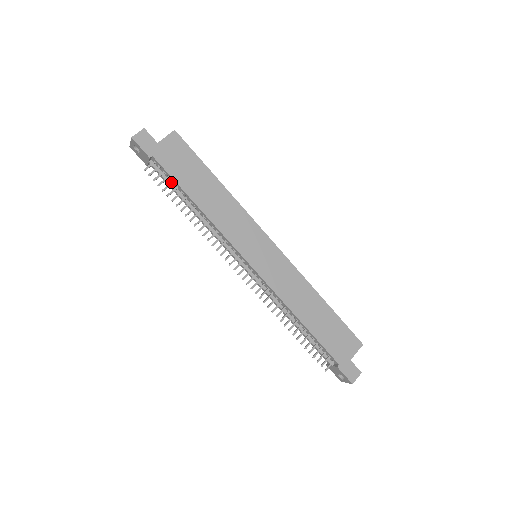
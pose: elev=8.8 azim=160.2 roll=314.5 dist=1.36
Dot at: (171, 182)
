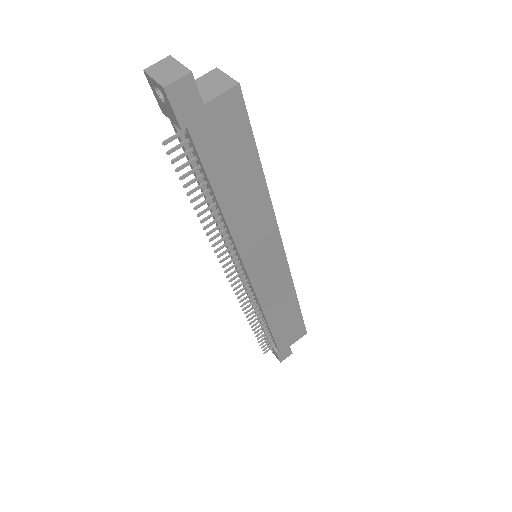
Dot at: (197, 167)
